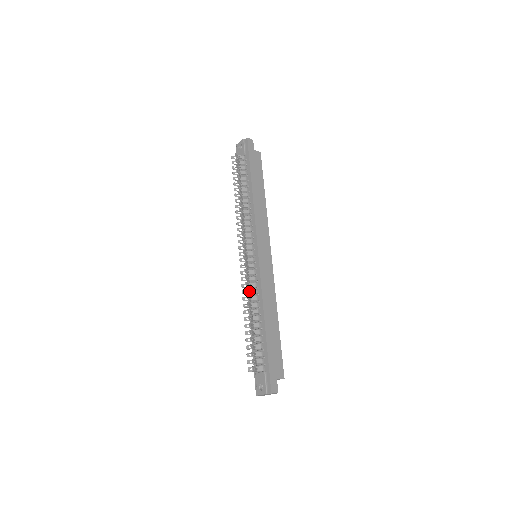
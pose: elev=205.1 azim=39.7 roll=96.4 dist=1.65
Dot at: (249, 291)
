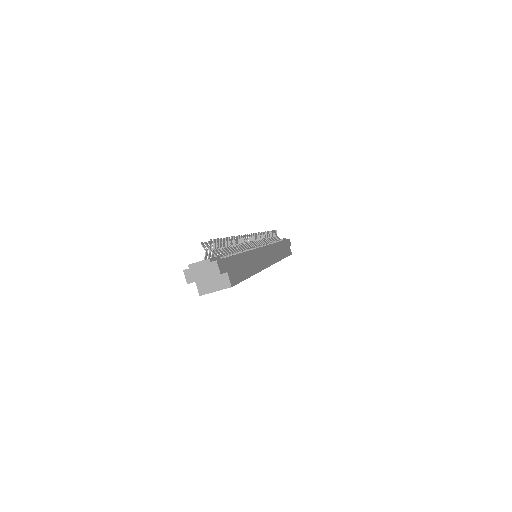
Dot at: occluded
